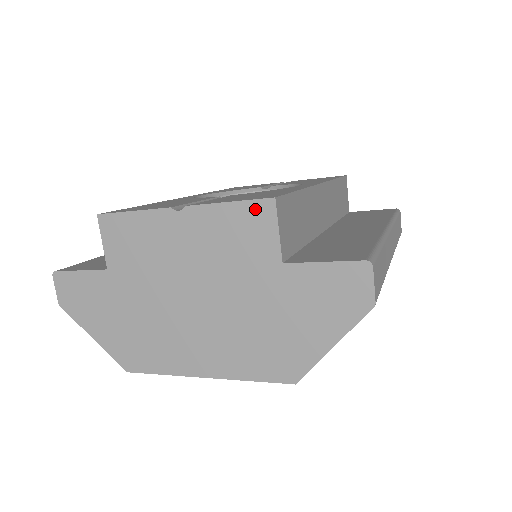
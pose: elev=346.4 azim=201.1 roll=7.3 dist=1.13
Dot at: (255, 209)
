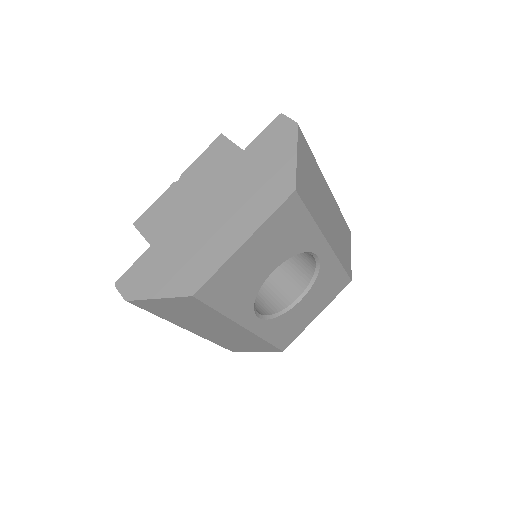
Dot at: (215, 145)
